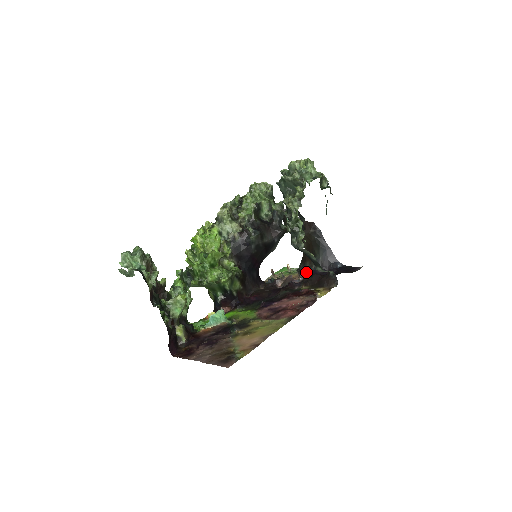
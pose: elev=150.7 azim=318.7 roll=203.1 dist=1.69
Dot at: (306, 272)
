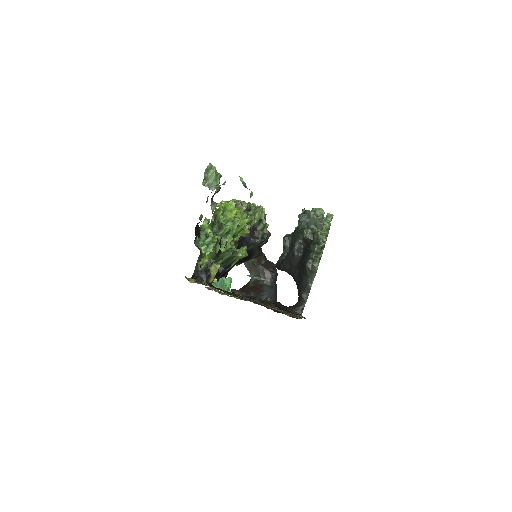
Dot at: occluded
